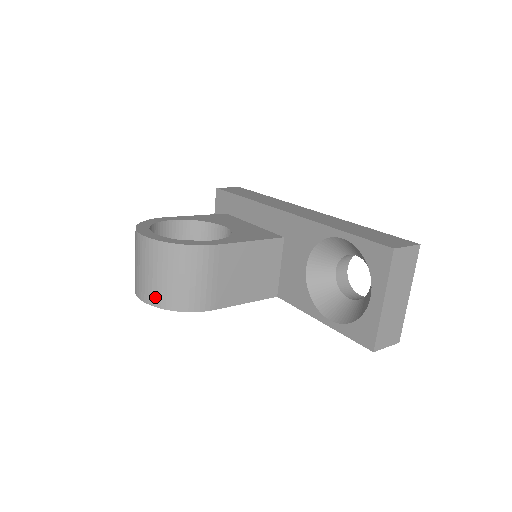
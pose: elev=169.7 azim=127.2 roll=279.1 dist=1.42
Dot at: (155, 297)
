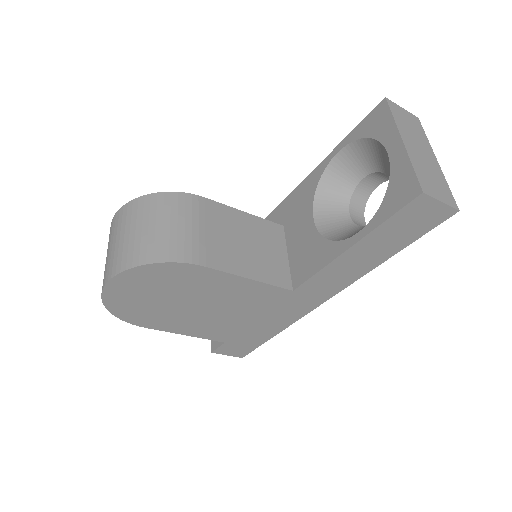
Dot at: (125, 259)
